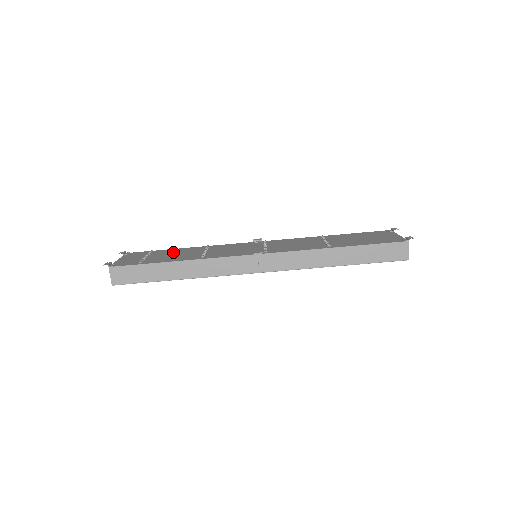
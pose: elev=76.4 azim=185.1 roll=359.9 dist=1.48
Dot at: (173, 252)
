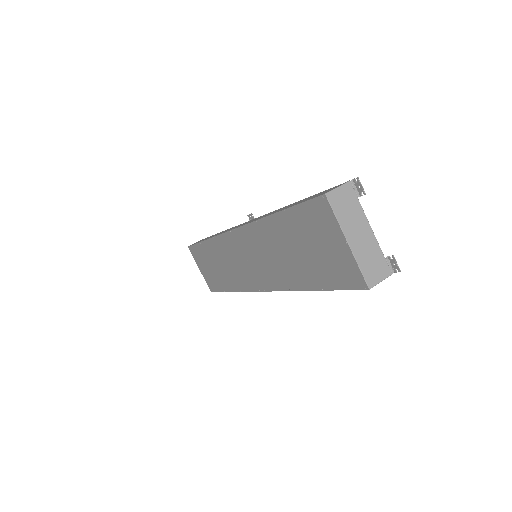
Dot at: occluded
